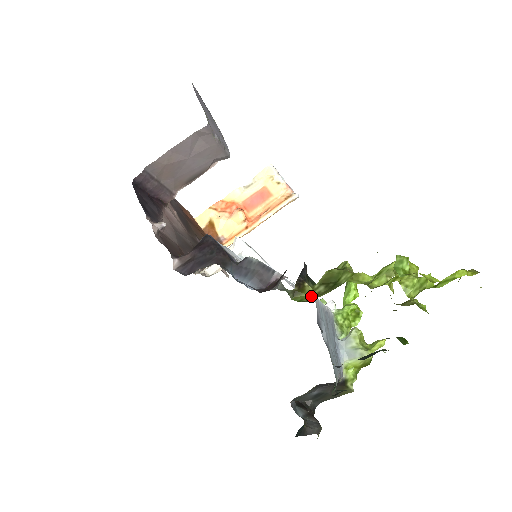
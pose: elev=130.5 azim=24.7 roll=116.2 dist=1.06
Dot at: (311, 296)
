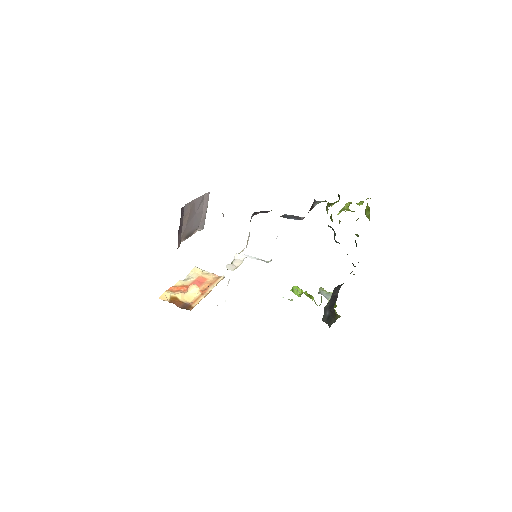
Dot at: occluded
